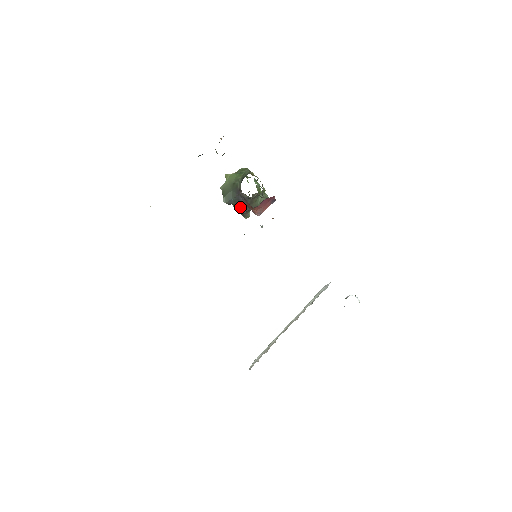
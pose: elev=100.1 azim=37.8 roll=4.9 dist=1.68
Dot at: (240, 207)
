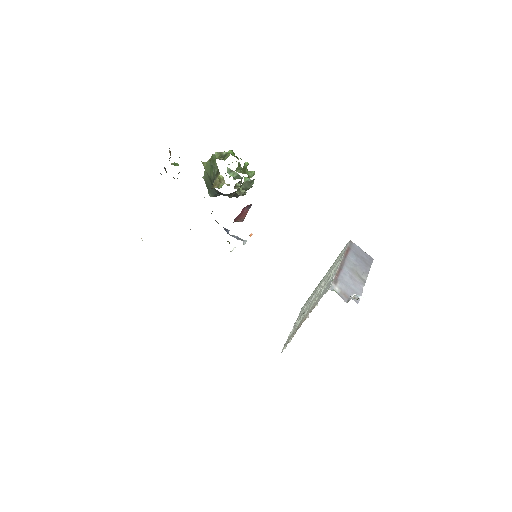
Dot at: occluded
